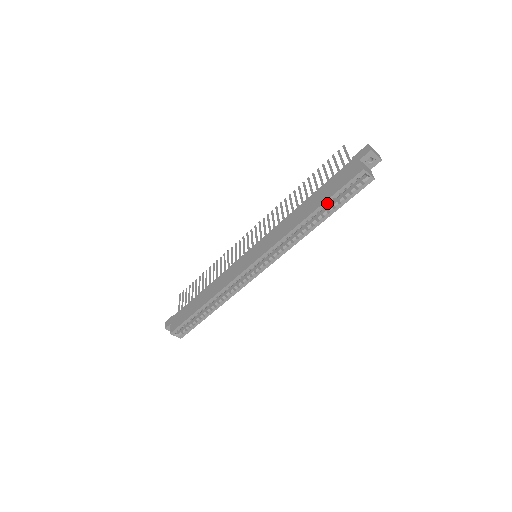
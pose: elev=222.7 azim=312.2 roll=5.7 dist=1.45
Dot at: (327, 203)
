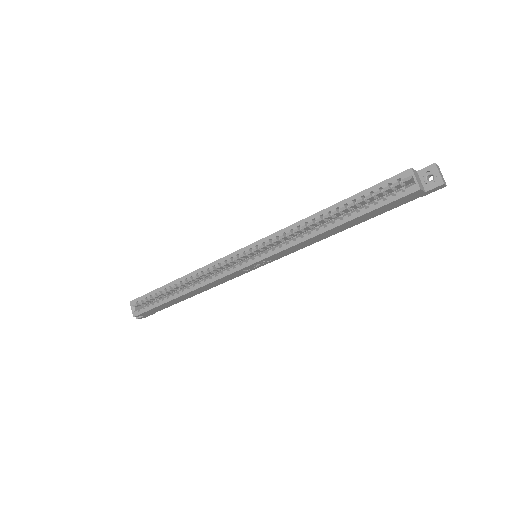
Dot at: (353, 200)
